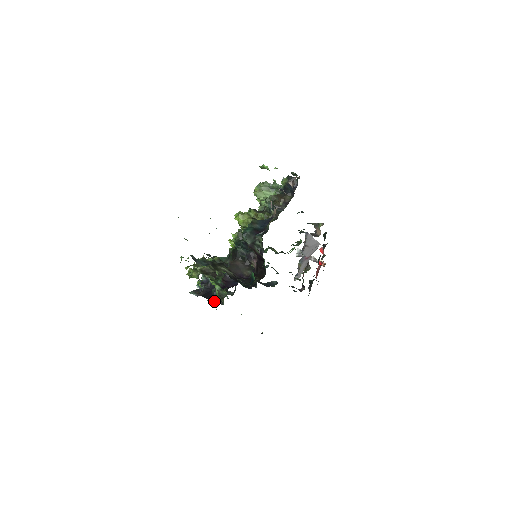
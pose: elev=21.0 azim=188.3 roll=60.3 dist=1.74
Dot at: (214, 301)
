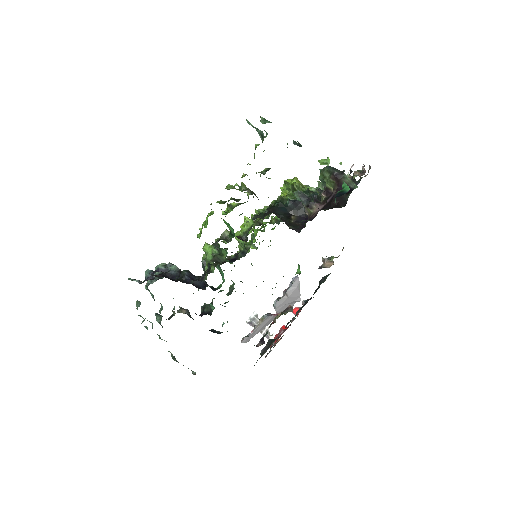
Dot at: (182, 281)
